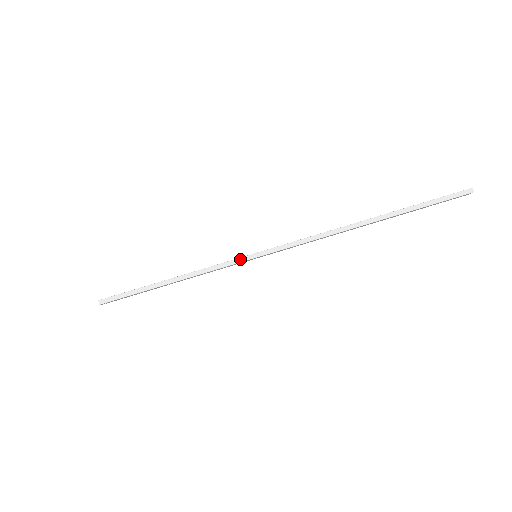
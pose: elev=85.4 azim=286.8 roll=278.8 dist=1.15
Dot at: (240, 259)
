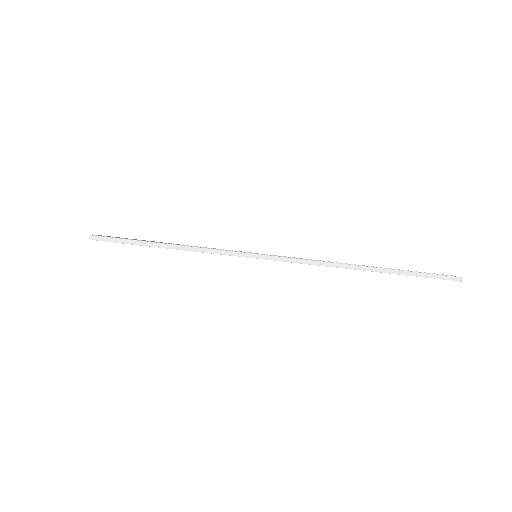
Dot at: (241, 253)
